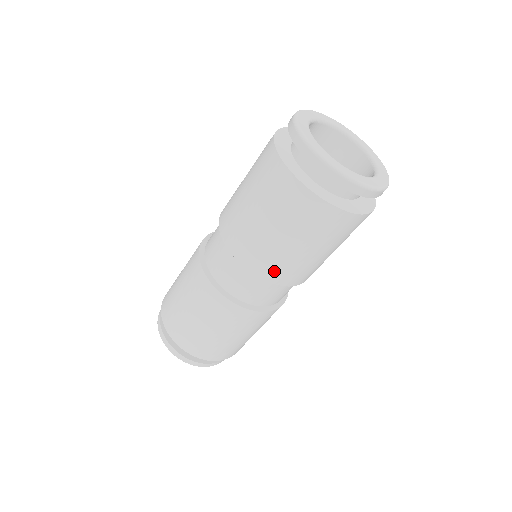
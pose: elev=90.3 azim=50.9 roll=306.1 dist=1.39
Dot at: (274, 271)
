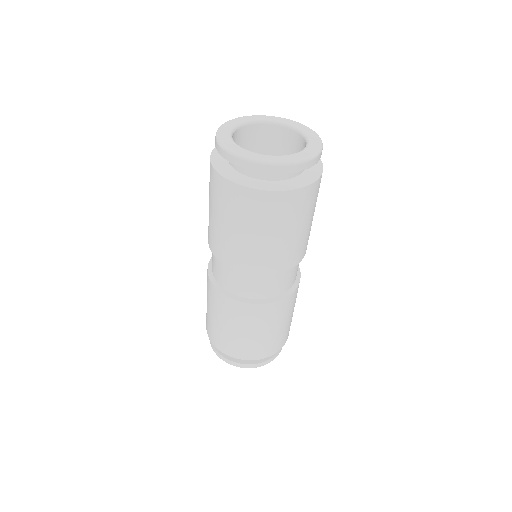
Dot at: (226, 254)
